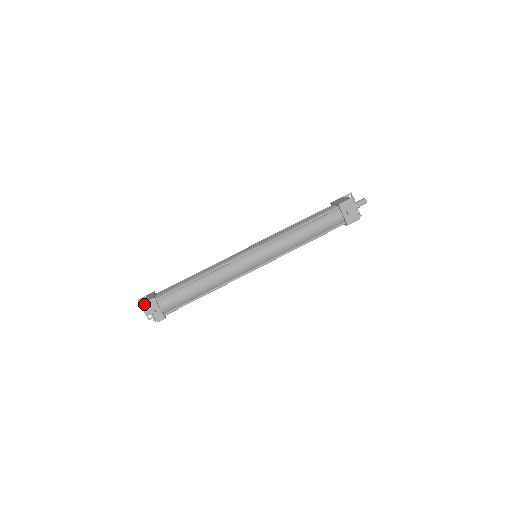
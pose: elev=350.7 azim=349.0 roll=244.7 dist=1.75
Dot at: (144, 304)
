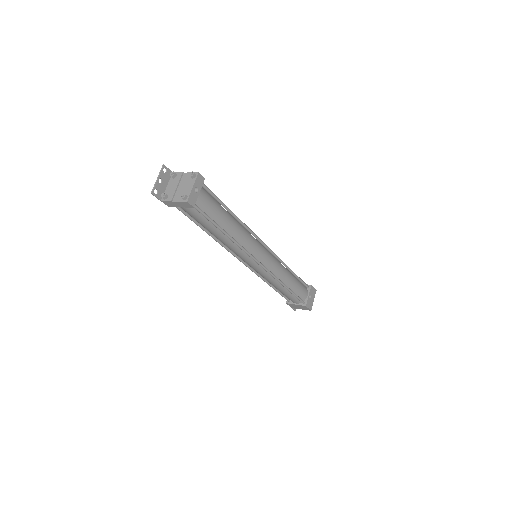
Dot at: (192, 172)
